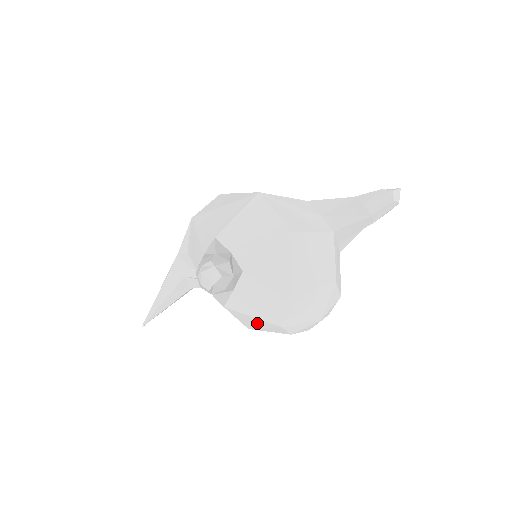
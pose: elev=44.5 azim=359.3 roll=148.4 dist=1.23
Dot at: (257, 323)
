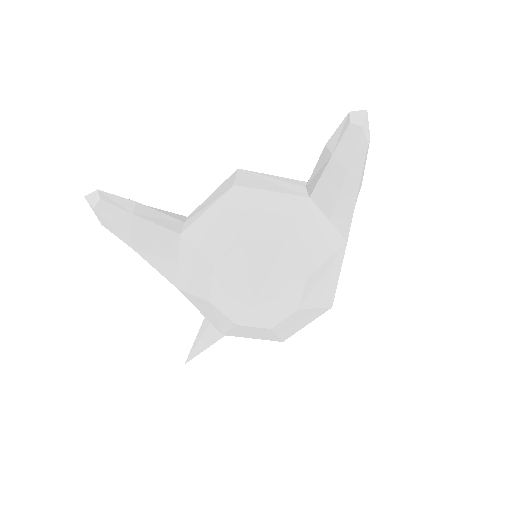
Dot at: (207, 310)
